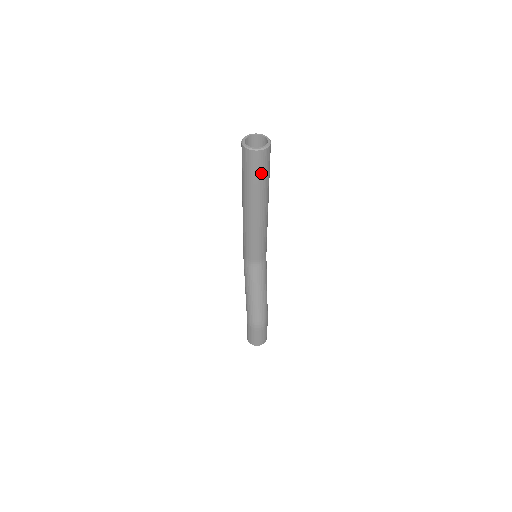
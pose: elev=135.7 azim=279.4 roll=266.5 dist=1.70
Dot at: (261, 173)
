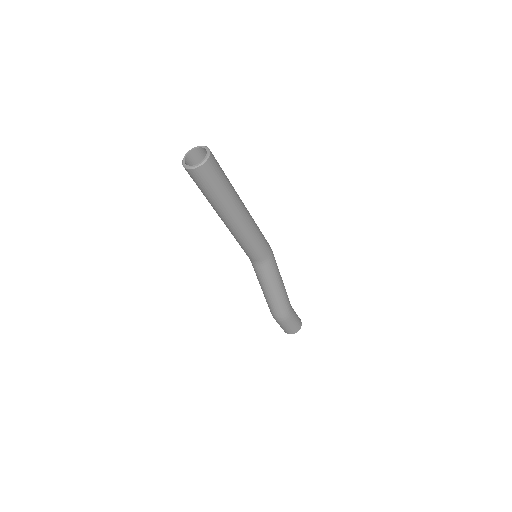
Dot at: (207, 188)
